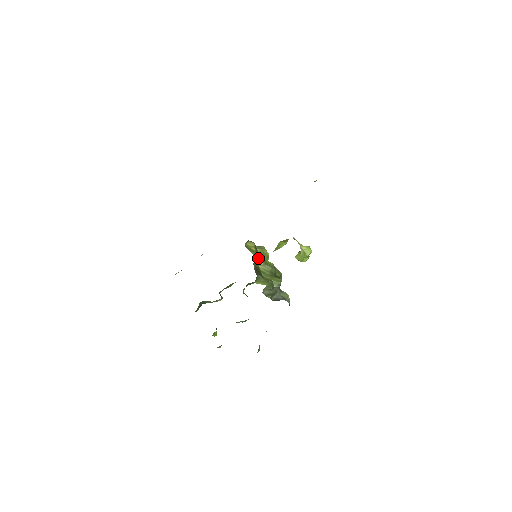
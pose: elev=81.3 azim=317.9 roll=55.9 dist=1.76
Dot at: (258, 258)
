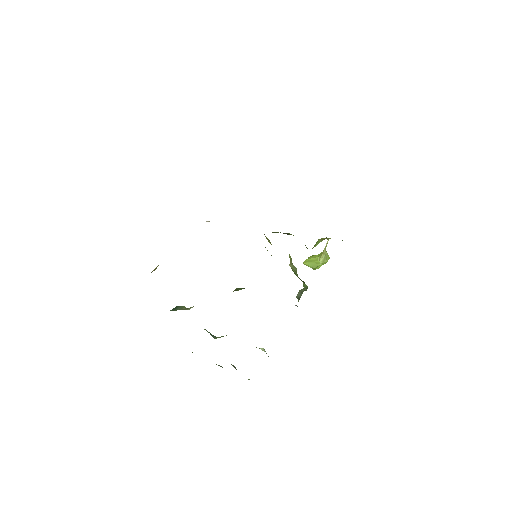
Dot at: (289, 254)
